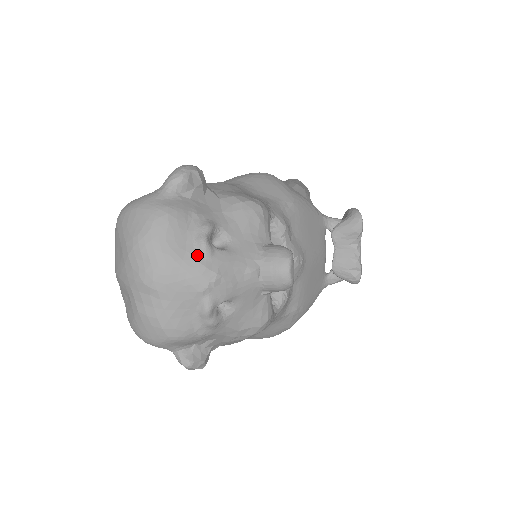
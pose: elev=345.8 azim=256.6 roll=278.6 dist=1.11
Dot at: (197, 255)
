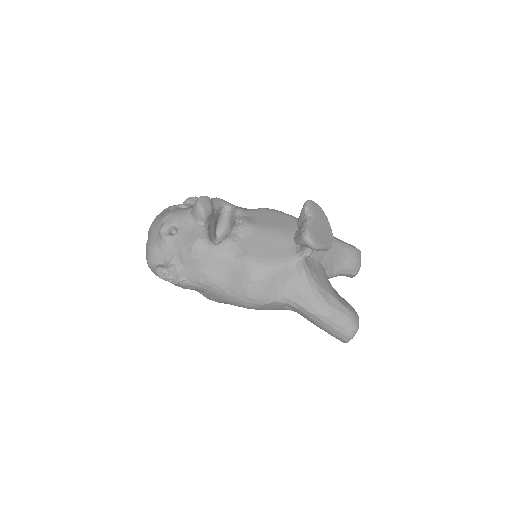
Dot at: occluded
